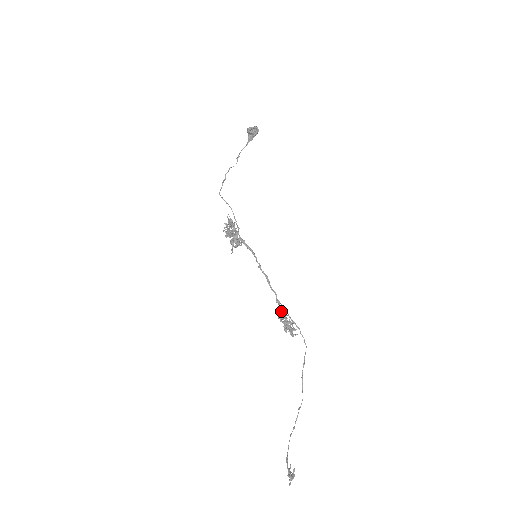
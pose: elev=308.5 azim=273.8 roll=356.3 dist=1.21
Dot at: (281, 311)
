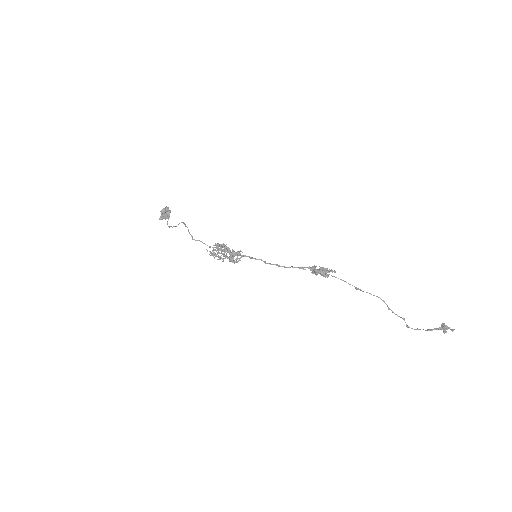
Dot at: (310, 268)
